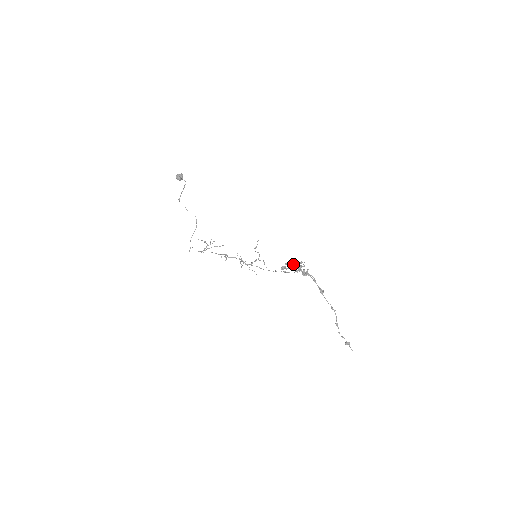
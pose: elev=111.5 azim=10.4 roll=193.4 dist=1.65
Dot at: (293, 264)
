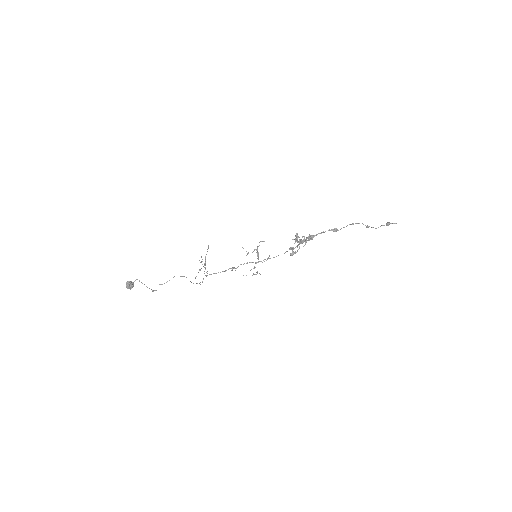
Dot at: occluded
